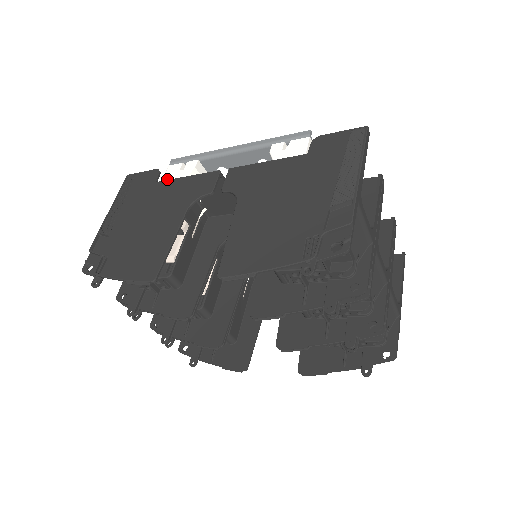
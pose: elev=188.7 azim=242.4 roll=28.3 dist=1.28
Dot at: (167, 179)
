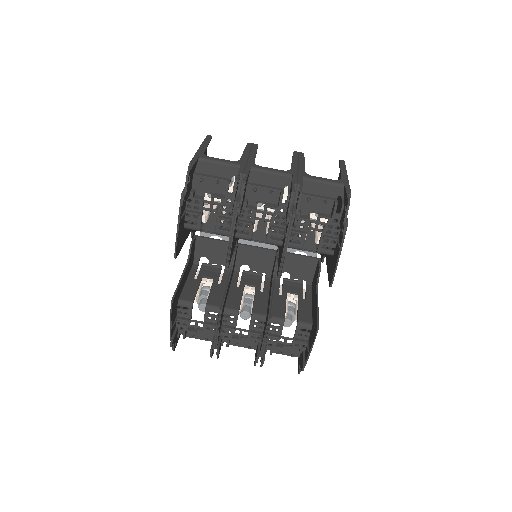
Dot at: occluded
